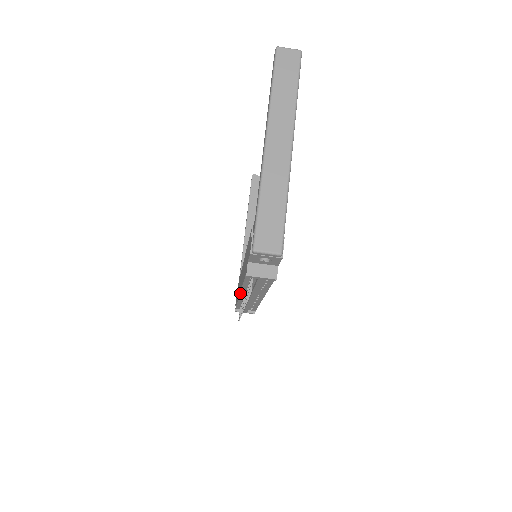
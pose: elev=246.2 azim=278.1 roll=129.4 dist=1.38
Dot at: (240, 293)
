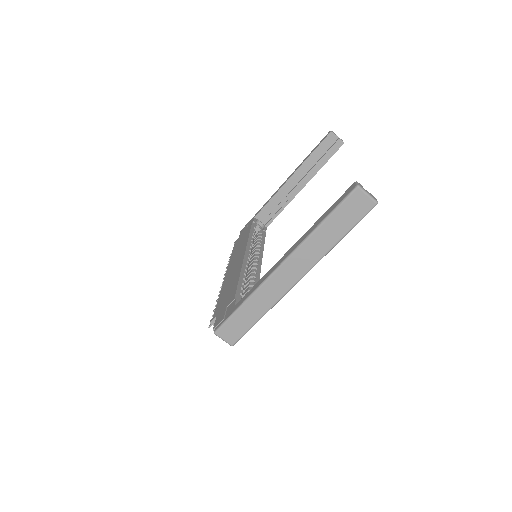
Dot at: (225, 276)
